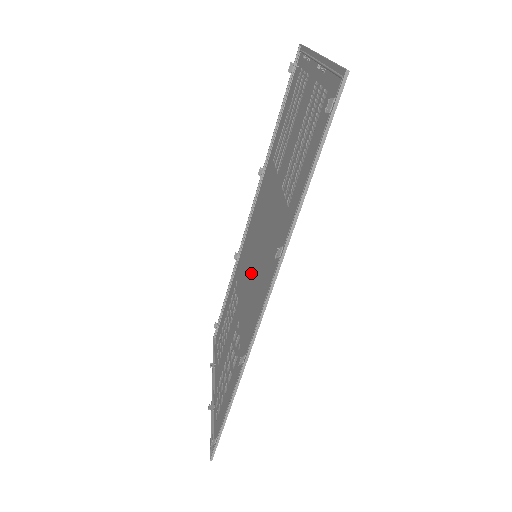
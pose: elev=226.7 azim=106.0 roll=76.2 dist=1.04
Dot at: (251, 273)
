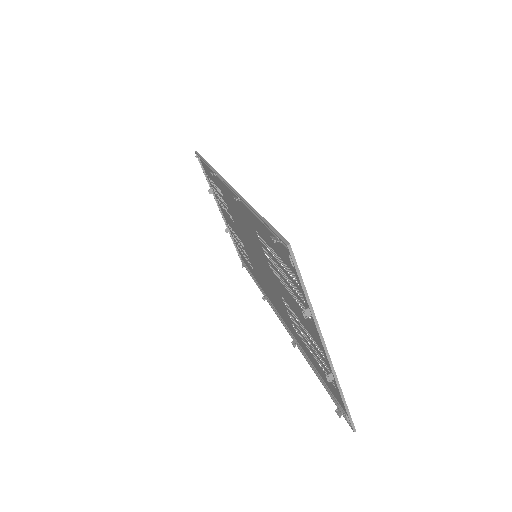
Dot at: (259, 259)
